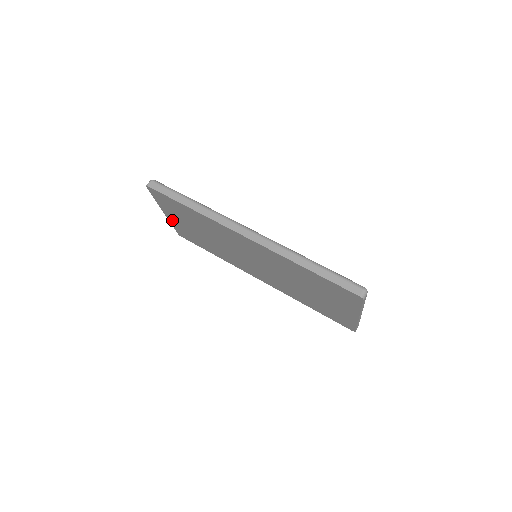
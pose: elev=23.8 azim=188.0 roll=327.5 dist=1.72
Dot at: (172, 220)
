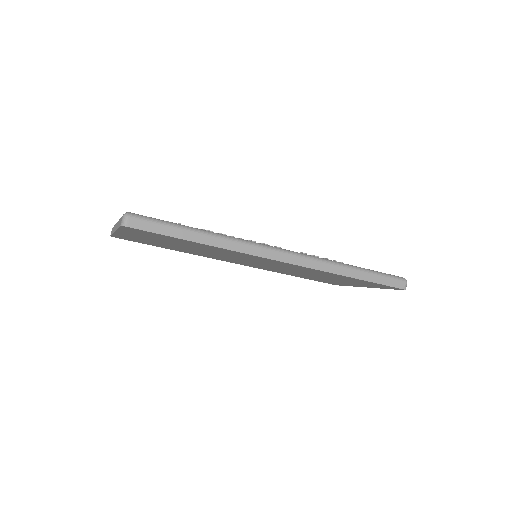
Dot at: (124, 235)
